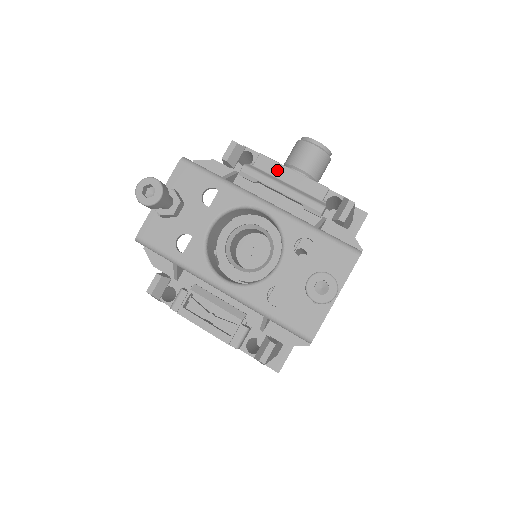
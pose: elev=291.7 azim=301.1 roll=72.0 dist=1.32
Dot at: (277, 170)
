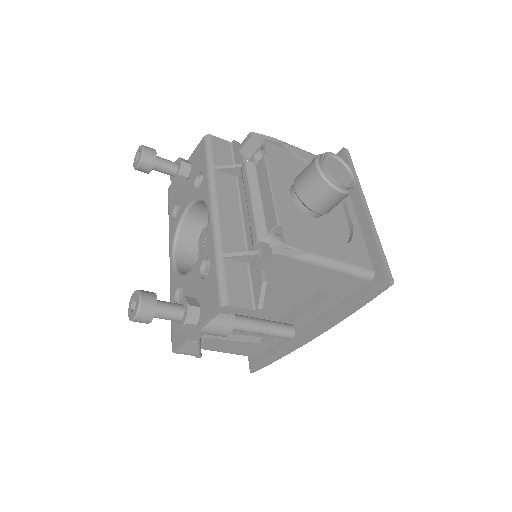
Dot at: (263, 179)
